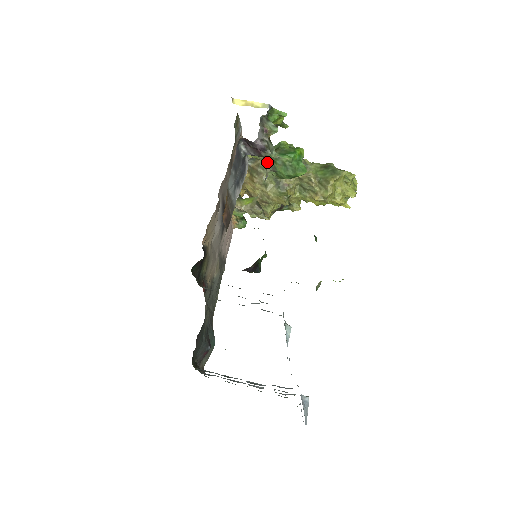
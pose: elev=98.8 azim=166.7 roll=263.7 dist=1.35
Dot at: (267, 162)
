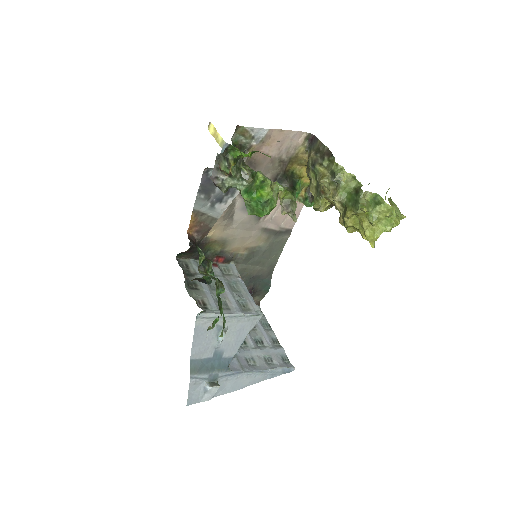
Dot at: occluded
